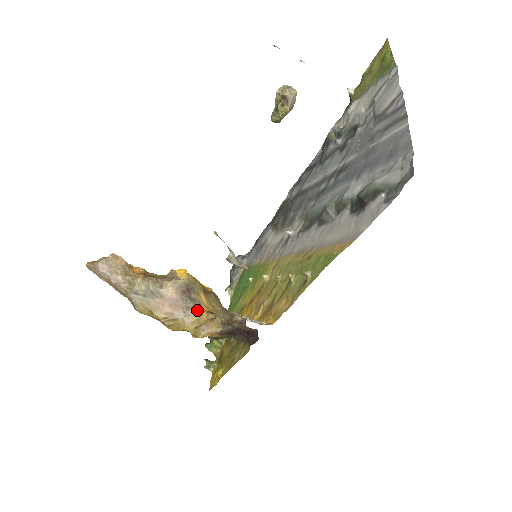
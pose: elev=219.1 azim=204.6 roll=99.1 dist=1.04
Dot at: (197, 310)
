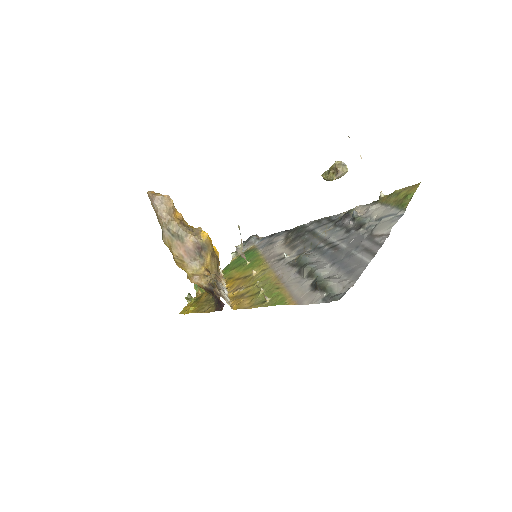
Dot at: (200, 264)
